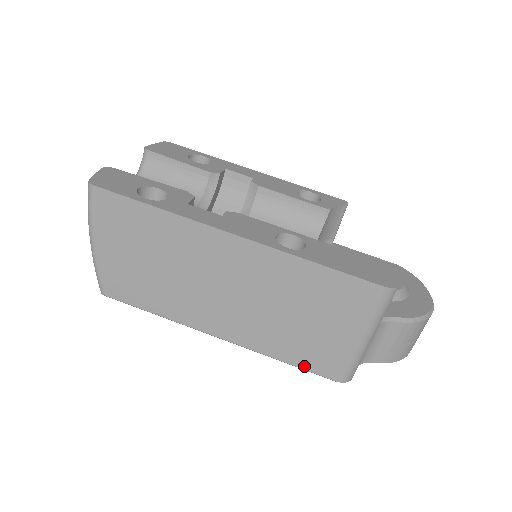
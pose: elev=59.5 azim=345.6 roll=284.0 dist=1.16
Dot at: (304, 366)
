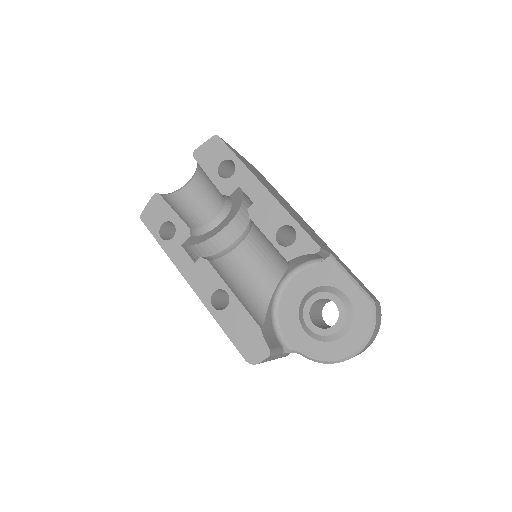
Dot at: occluded
